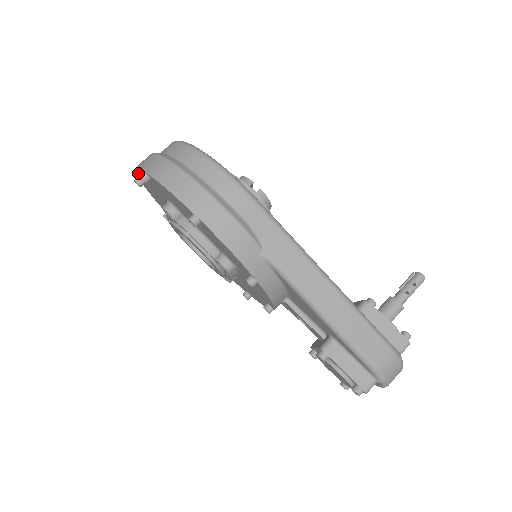
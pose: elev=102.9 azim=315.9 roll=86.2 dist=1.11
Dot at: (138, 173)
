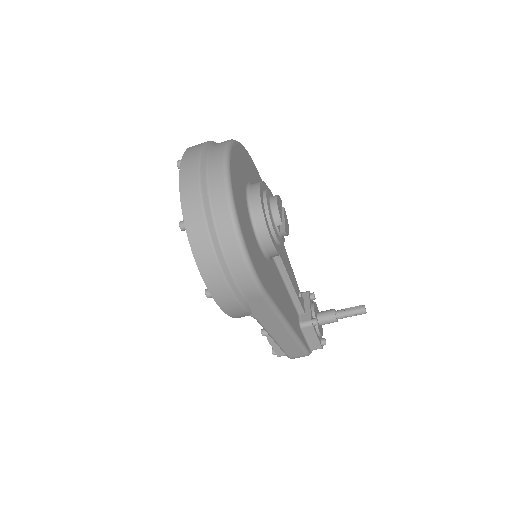
Dot at: (181, 182)
